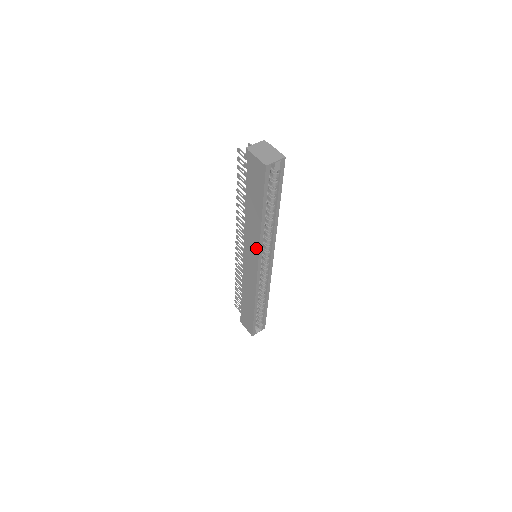
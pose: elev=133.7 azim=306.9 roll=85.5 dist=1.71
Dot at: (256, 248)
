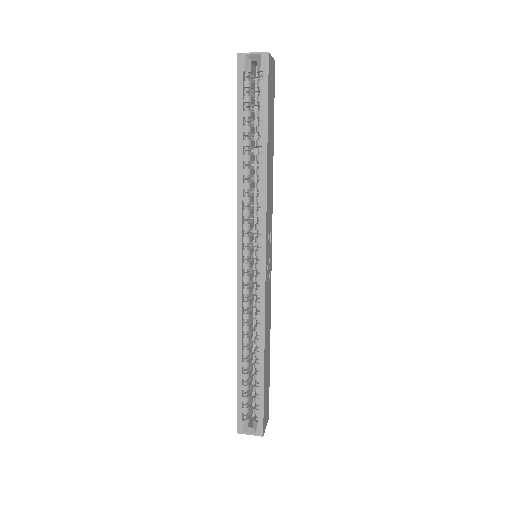
Dot at: (238, 215)
